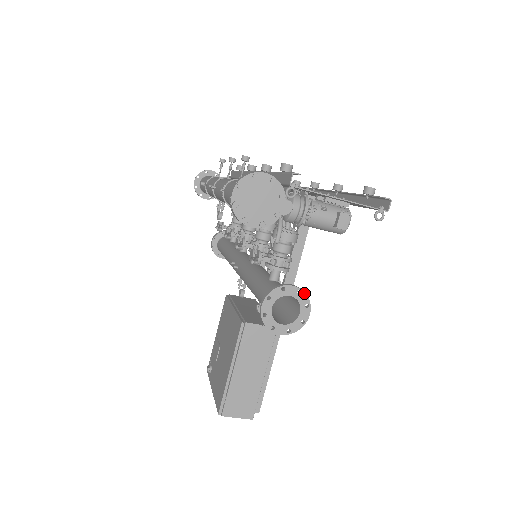
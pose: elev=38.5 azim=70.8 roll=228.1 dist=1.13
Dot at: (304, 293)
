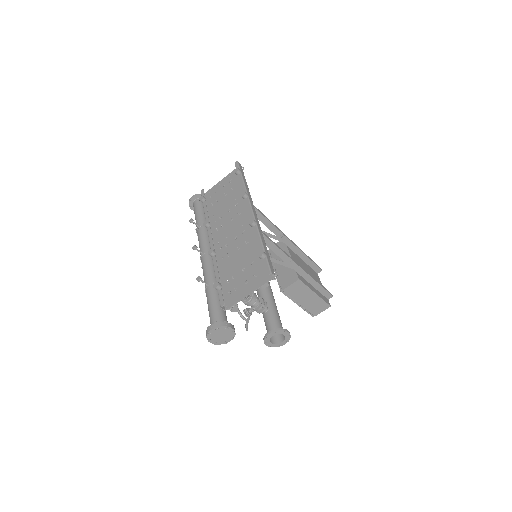
Dot at: (277, 331)
